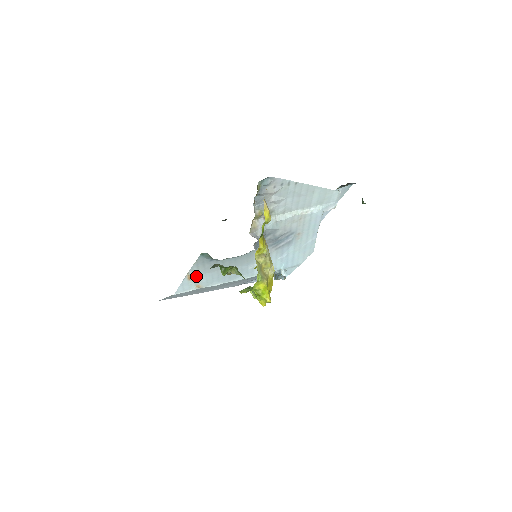
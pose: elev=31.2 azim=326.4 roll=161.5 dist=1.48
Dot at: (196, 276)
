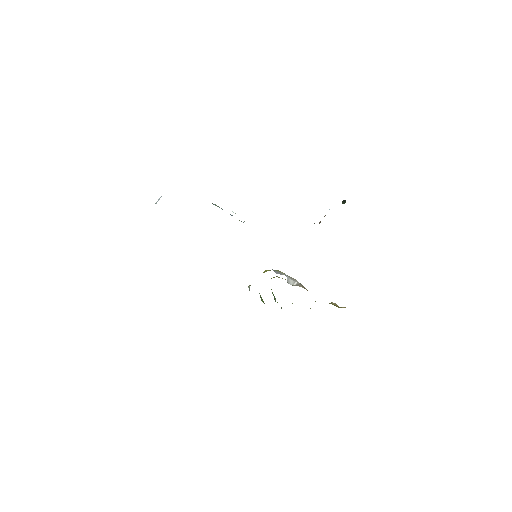
Dot at: occluded
